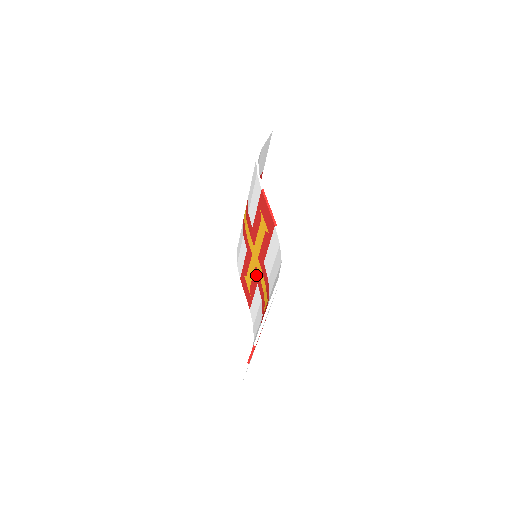
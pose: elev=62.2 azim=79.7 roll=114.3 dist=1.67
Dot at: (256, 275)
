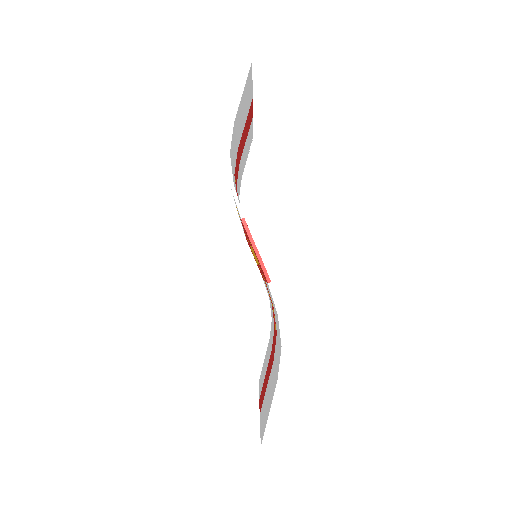
Dot at: occluded
